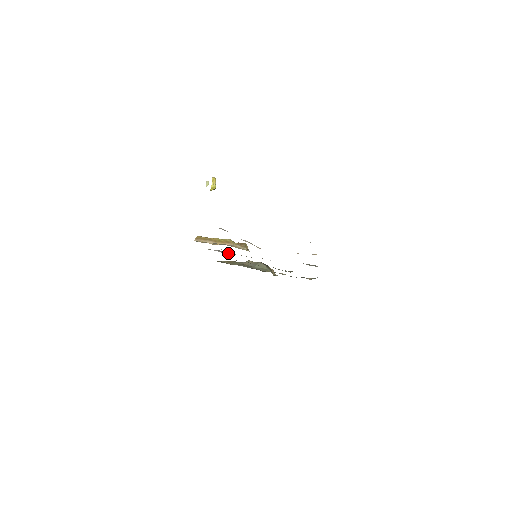
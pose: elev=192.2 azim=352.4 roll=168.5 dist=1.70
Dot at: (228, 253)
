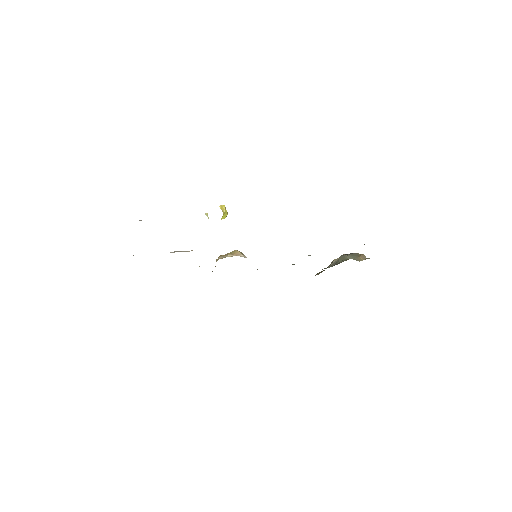
Dot at: occluded
